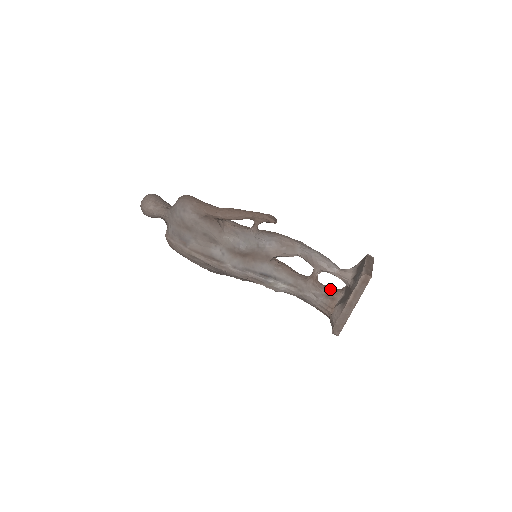
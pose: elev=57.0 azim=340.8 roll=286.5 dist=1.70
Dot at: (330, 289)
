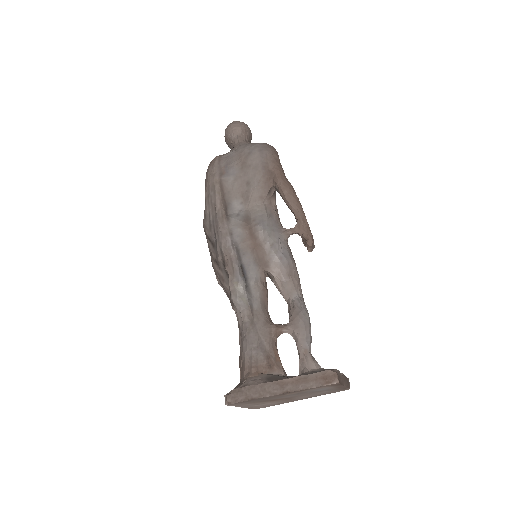
Dot at: (278, 357)
